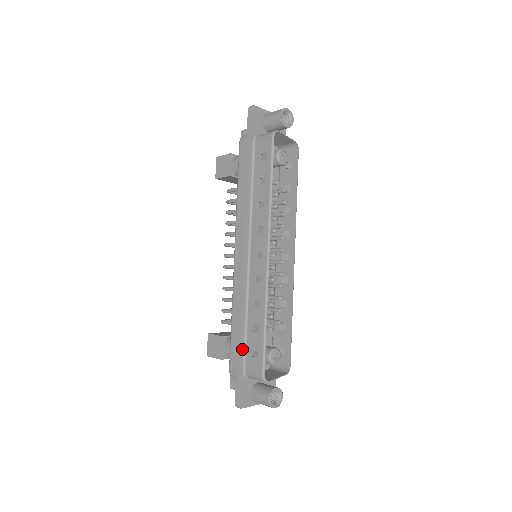
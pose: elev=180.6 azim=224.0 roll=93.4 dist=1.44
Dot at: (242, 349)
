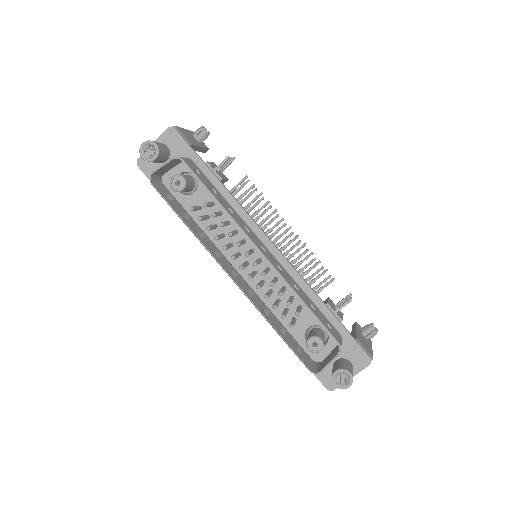
Dot at: occluded
